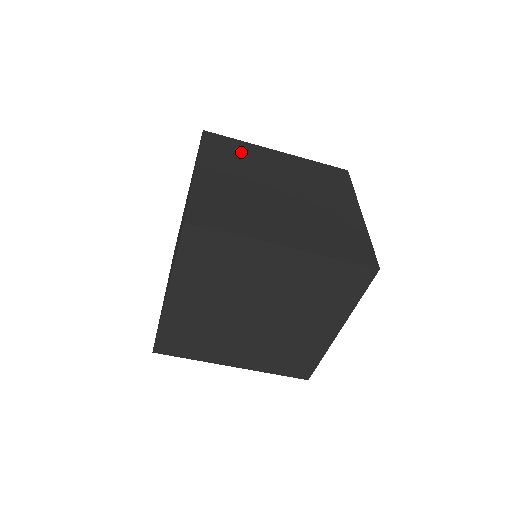
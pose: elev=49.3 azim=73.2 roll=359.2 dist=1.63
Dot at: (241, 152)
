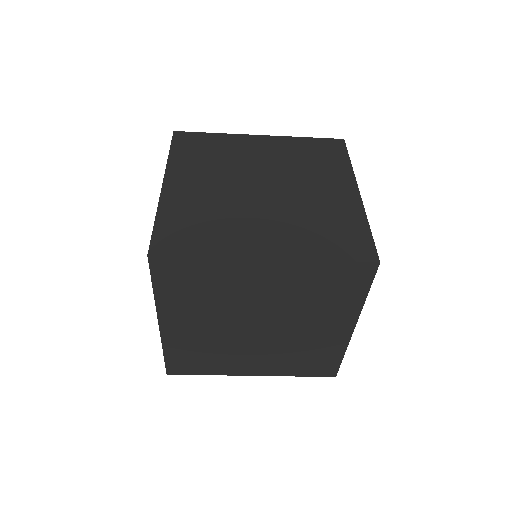
Dot at: (216, 148)
